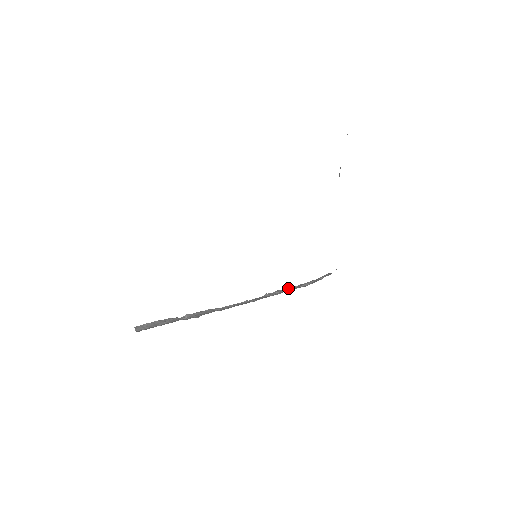
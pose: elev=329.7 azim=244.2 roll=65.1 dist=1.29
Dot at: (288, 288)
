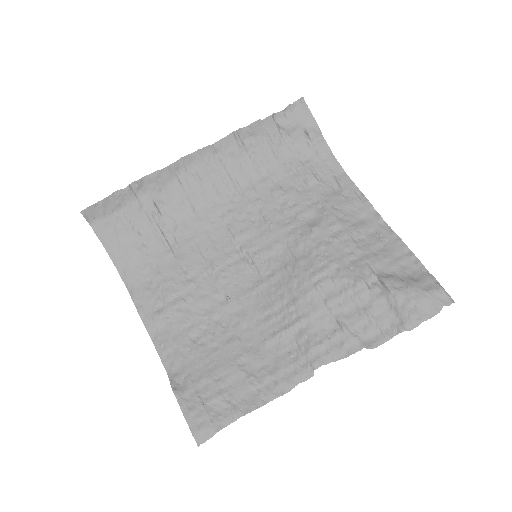
Dot at: (264, 121)
